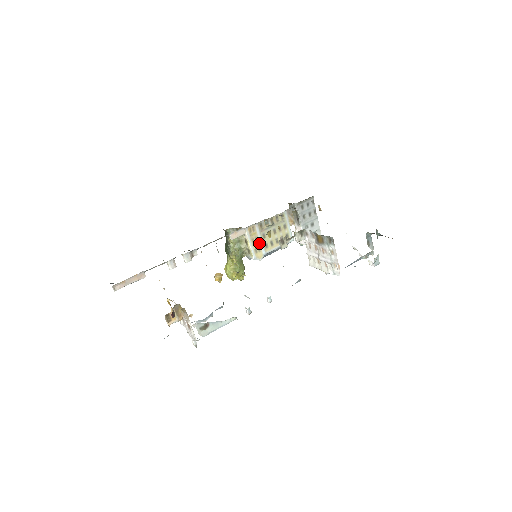
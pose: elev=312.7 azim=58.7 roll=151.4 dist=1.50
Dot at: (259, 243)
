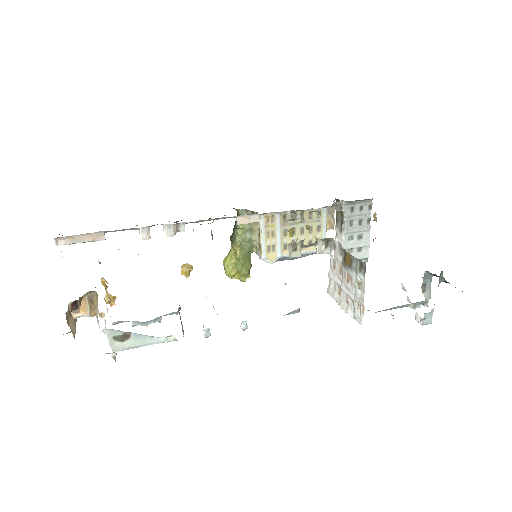
Dot at: (276, 240)
